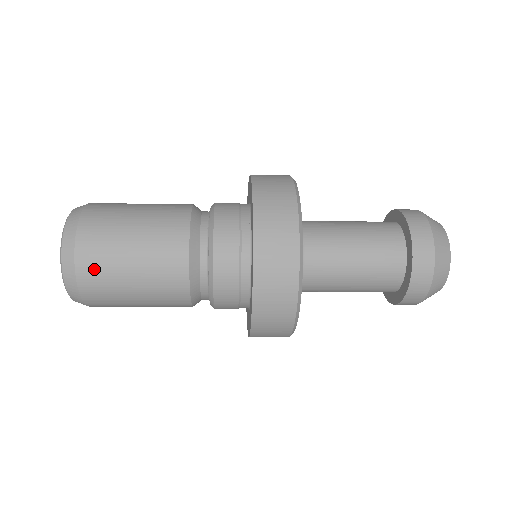
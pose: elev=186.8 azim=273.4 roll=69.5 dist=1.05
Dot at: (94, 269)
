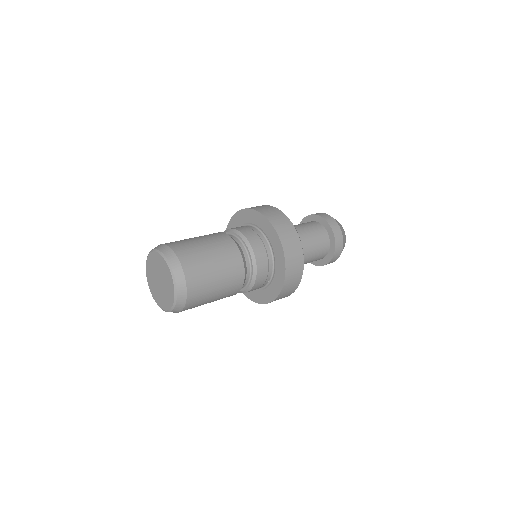
Dot at: occluded
